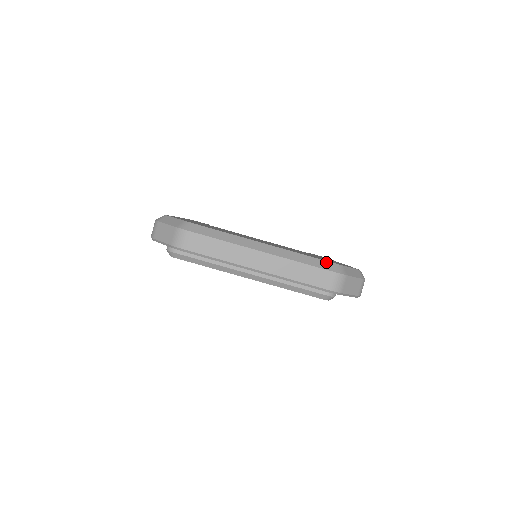
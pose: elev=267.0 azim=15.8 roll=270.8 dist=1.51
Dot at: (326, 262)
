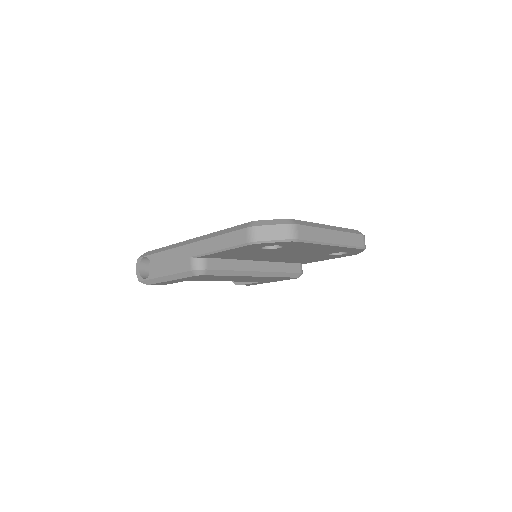
Dot at: (355, 230)
